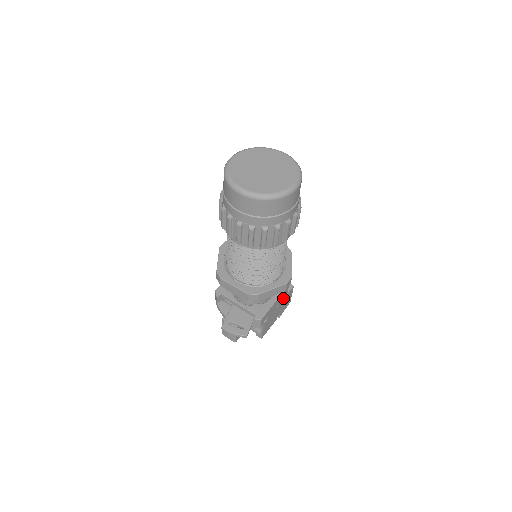
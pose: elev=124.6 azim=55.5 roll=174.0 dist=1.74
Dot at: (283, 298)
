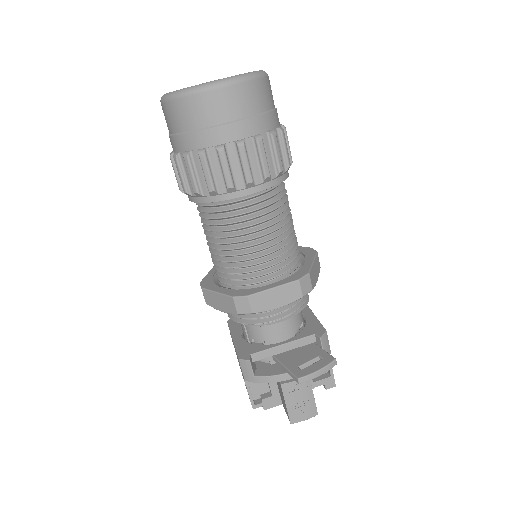
Dot at: occluded
